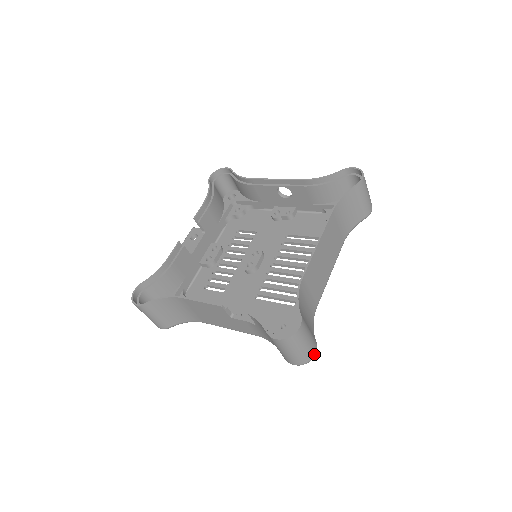
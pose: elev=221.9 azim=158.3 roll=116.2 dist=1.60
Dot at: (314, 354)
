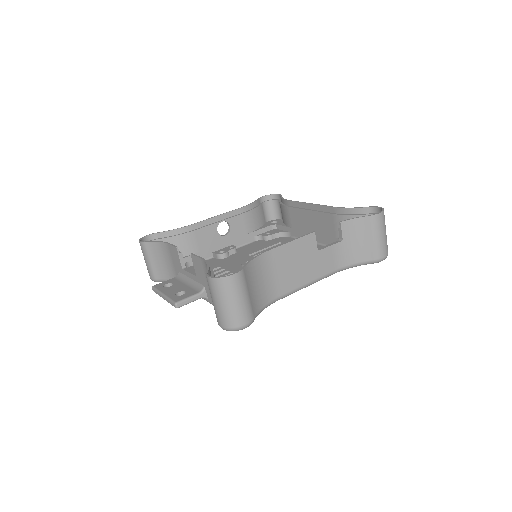
Dot at: occluded
